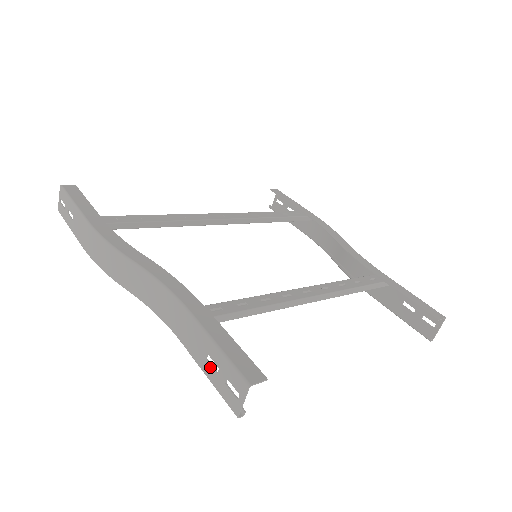
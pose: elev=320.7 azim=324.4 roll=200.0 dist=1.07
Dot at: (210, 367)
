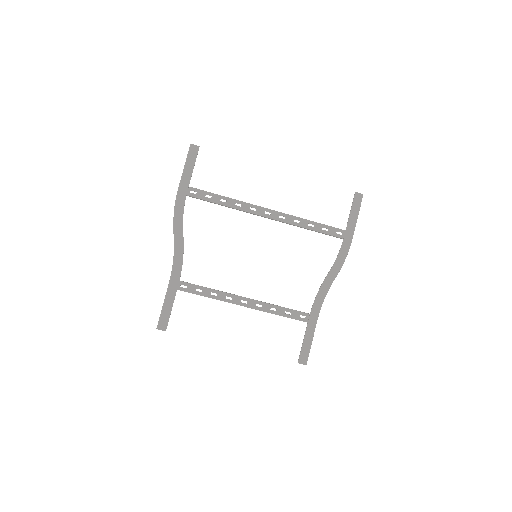
Dot at: occluded
